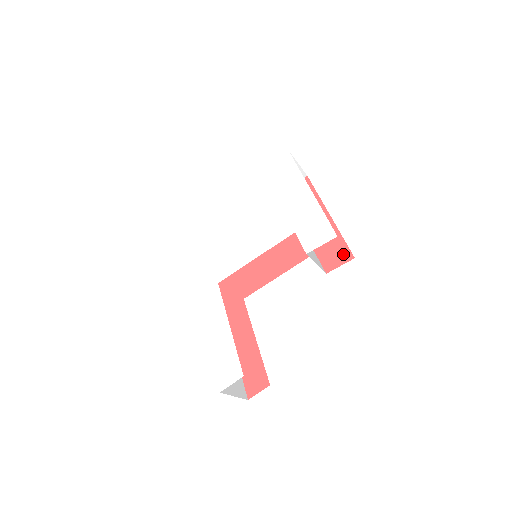
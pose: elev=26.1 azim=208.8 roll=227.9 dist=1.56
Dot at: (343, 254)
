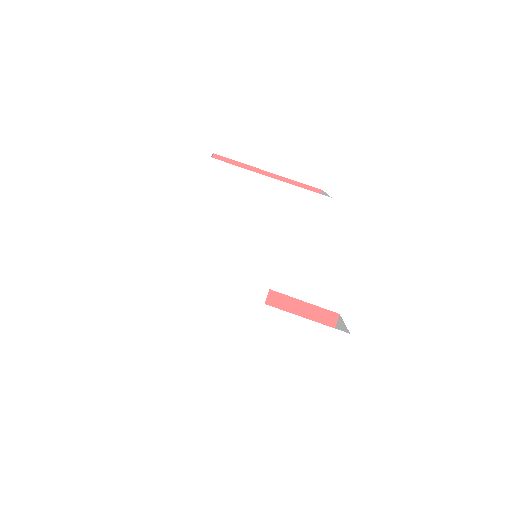
Dot at: occluded
